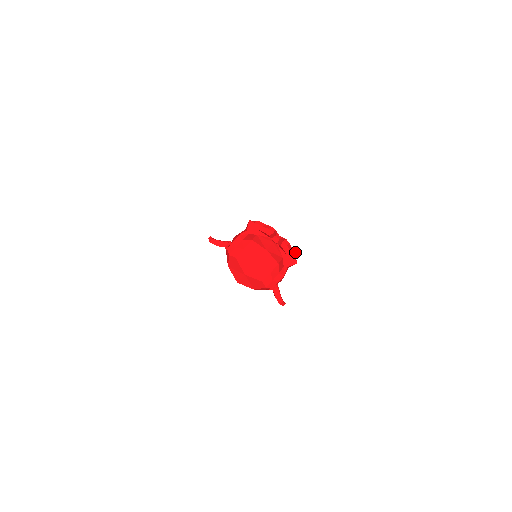
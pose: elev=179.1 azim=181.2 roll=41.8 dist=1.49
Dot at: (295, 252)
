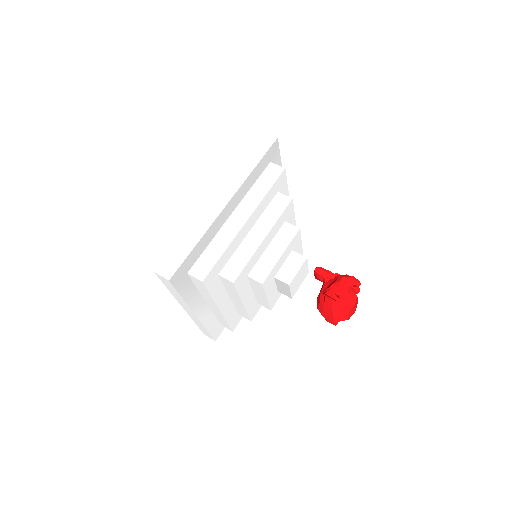
Dot at: occluded
